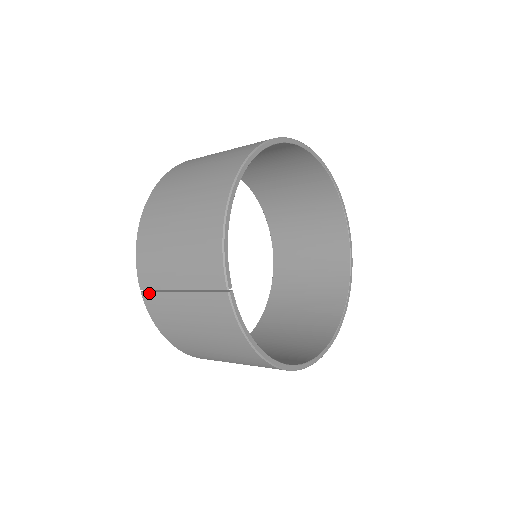
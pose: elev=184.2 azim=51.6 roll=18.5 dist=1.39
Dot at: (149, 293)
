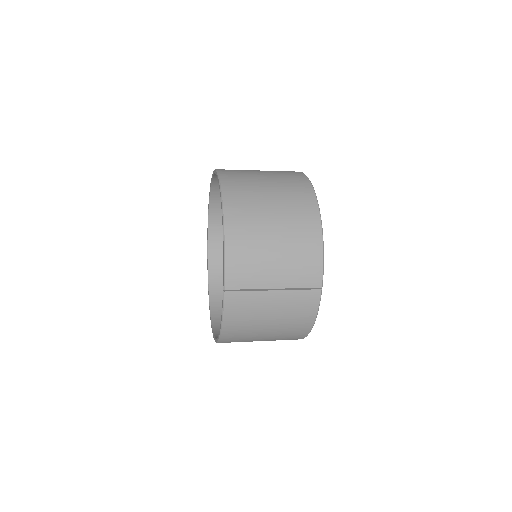
Dot at: (236, 292)
